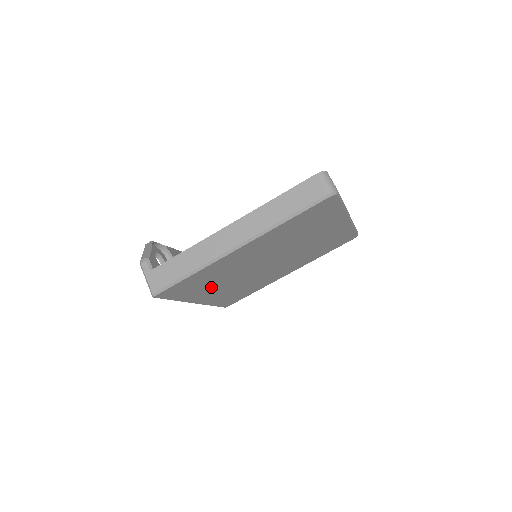
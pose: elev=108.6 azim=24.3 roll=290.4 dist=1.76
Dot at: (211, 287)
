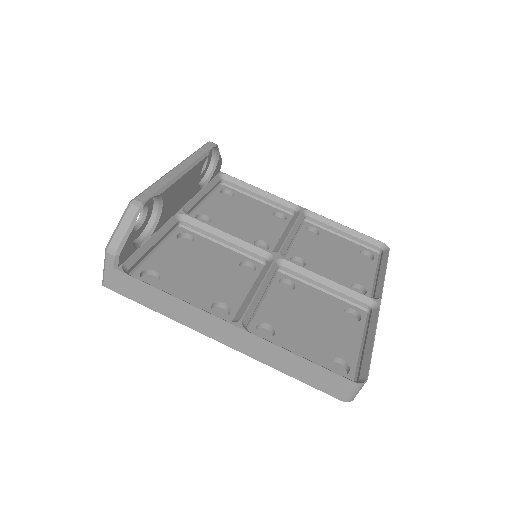
Dot at: occluded
